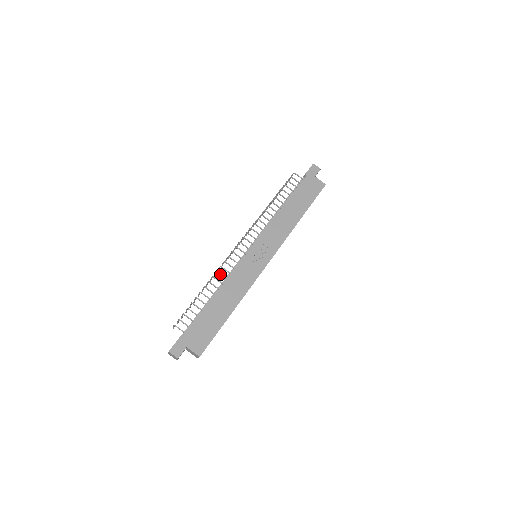
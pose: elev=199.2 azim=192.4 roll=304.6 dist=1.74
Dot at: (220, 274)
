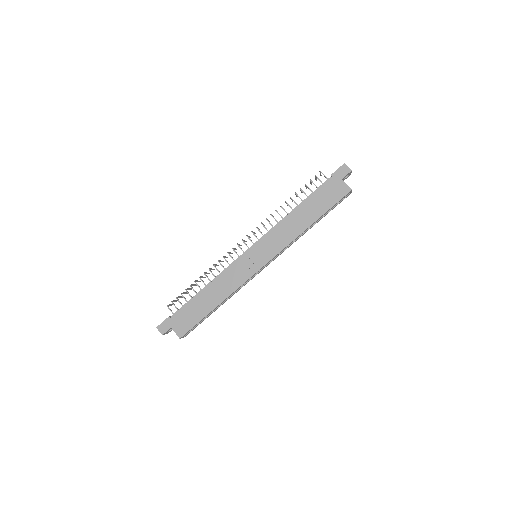
Dot at: (216, 268)
